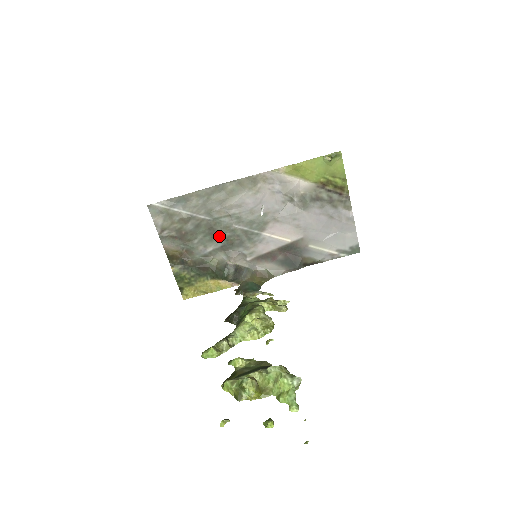
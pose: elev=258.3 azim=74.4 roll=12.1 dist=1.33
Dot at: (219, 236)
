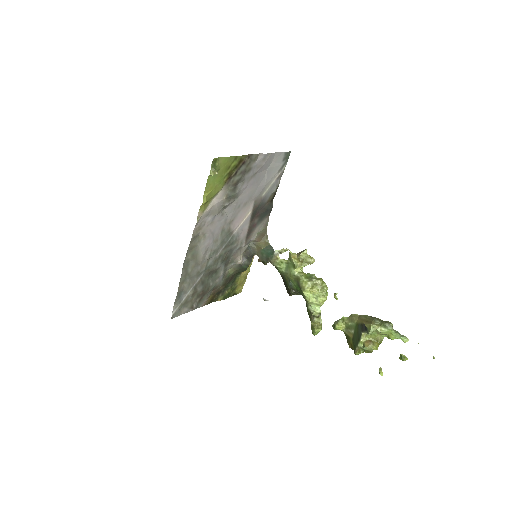
Dot at: (217, 267)
